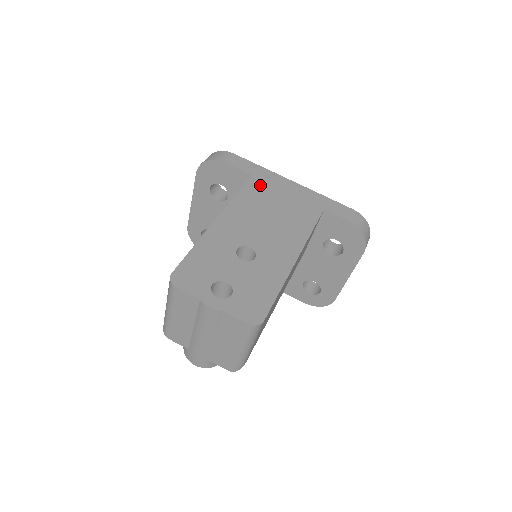
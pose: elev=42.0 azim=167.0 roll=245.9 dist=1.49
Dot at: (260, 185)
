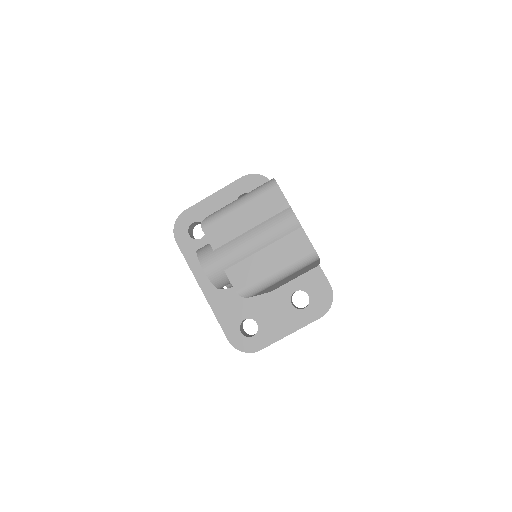
Dot at: occluded
